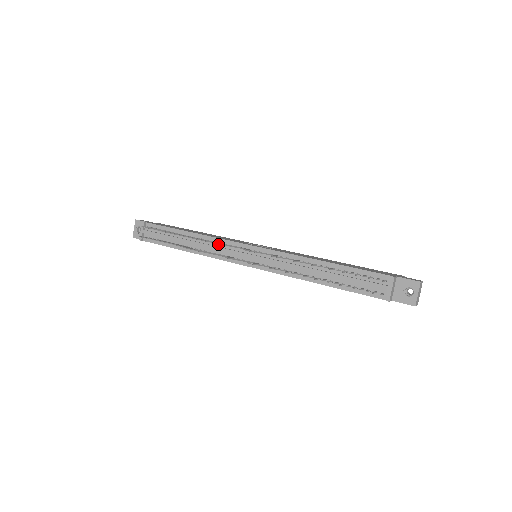
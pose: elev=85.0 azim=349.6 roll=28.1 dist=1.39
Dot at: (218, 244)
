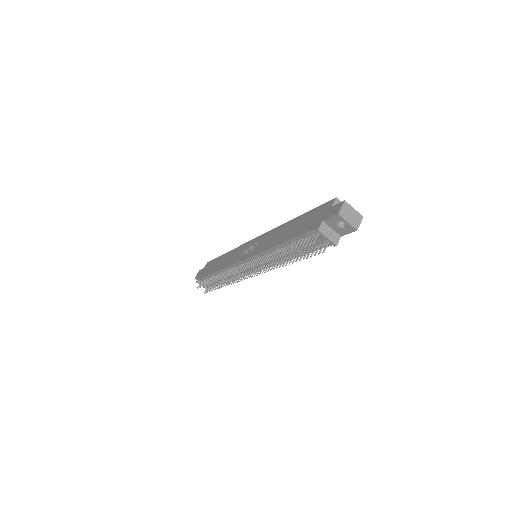
Dot at: occluded
